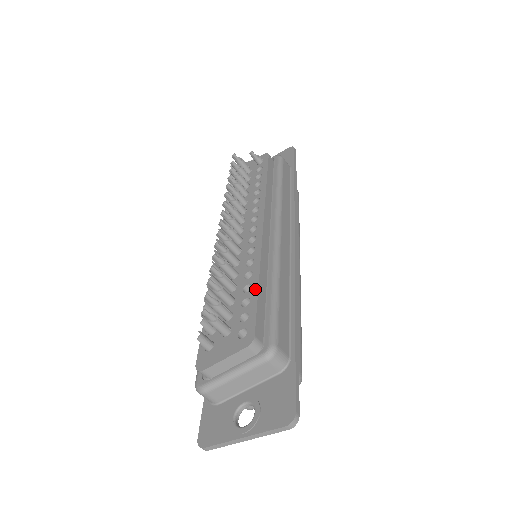
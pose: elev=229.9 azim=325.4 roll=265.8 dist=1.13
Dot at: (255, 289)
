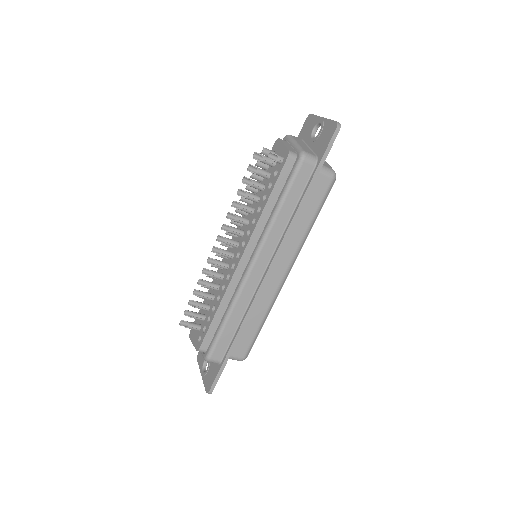
Dot at: (213, 316)
